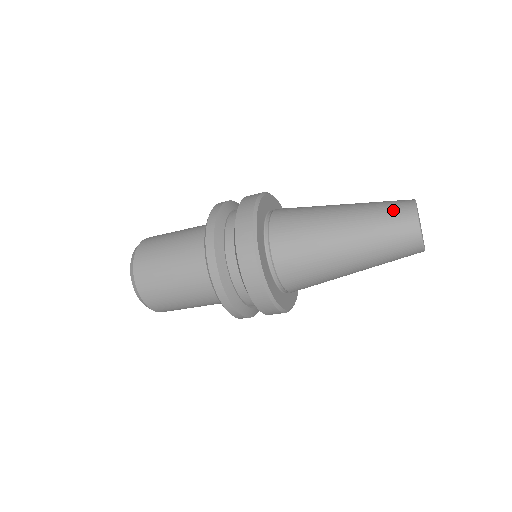
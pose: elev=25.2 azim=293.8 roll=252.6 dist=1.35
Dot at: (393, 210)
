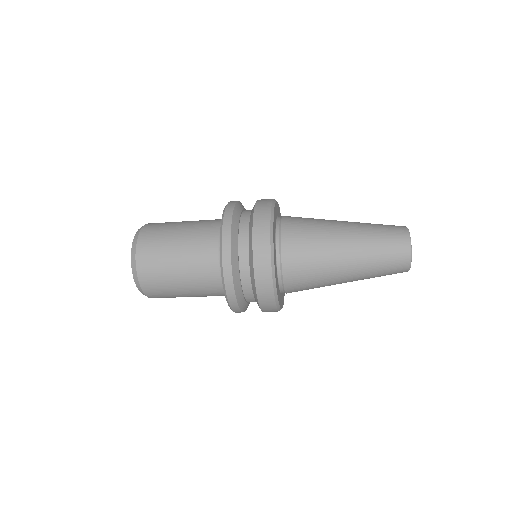
Dot at: (392, 254)
